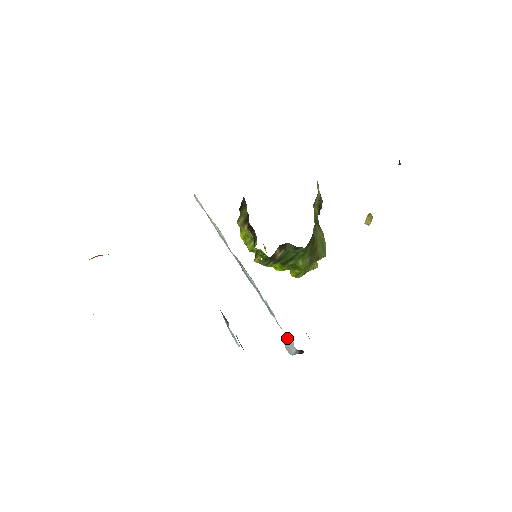
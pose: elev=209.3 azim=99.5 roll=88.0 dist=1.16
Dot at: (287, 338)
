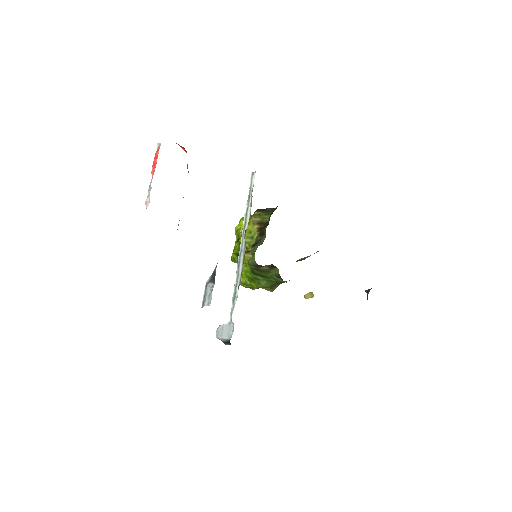
Dot at: (229, 326)
